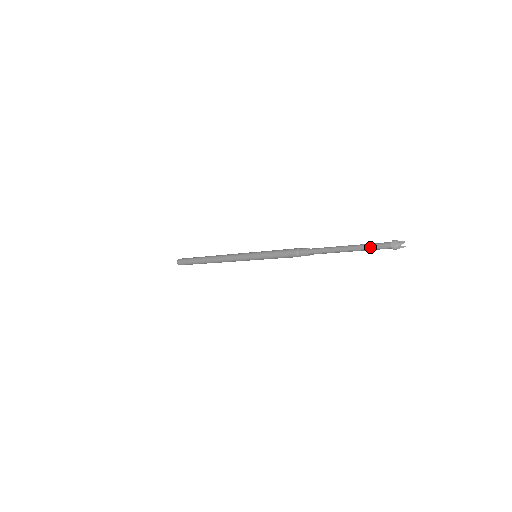
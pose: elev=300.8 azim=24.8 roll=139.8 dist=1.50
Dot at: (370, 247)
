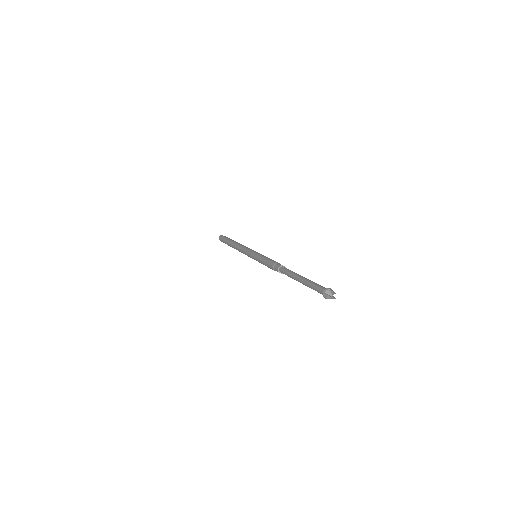
Dot at: occluded
